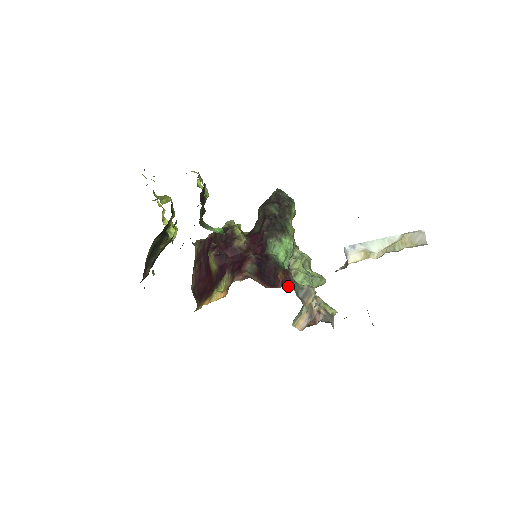
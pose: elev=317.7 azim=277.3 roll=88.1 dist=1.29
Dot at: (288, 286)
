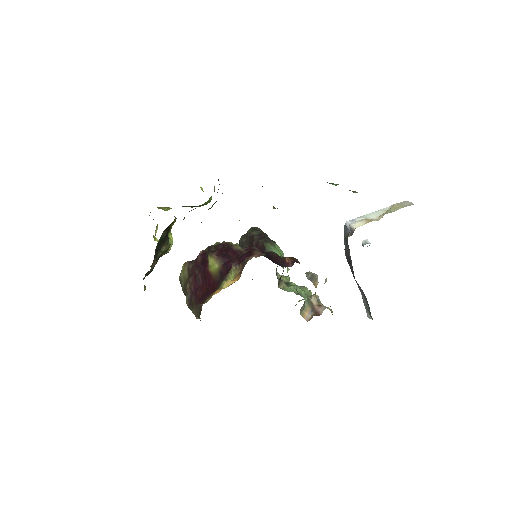
Dot at: occluded
